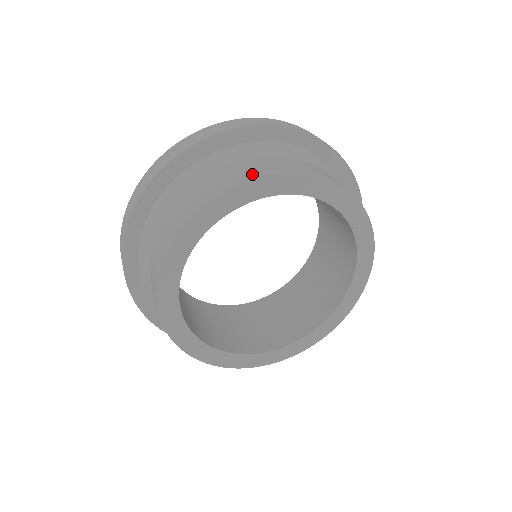
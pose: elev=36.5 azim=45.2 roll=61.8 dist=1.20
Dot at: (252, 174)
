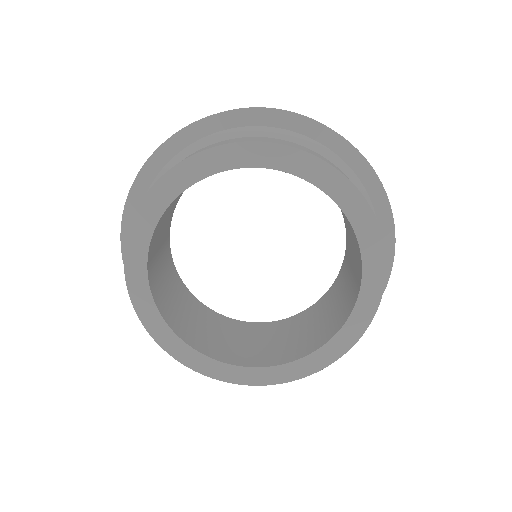
Dot at: occluded
